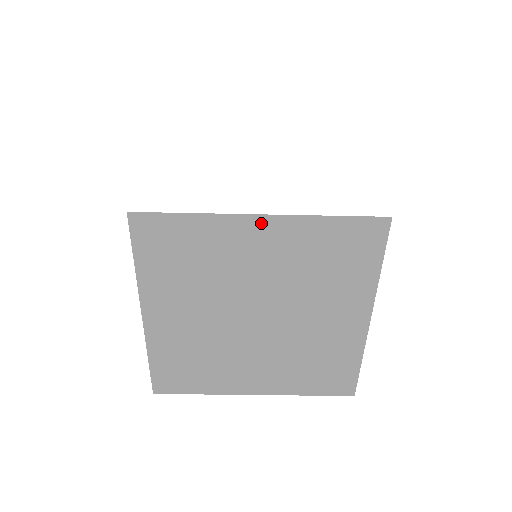
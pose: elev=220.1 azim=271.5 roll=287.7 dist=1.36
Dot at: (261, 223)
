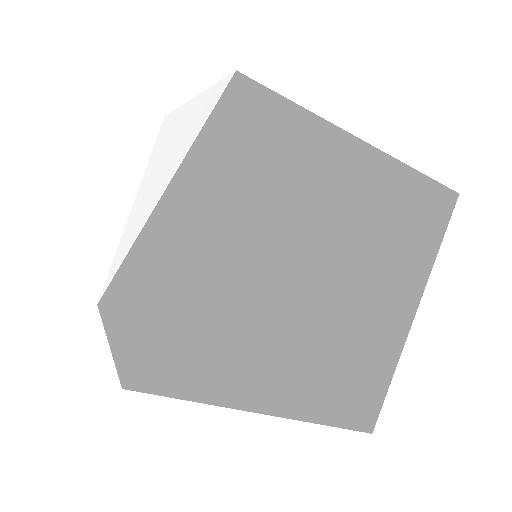
Dot at: (360, 151)
